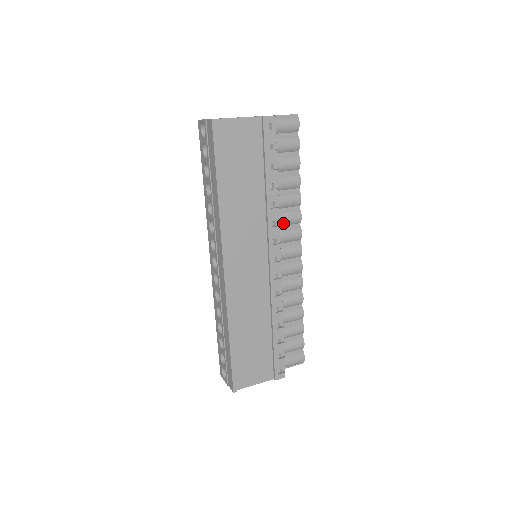
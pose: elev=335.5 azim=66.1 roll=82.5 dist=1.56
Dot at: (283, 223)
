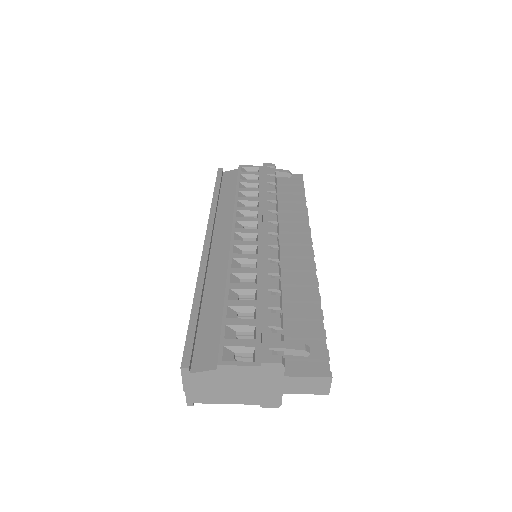
Dot at: occluded
